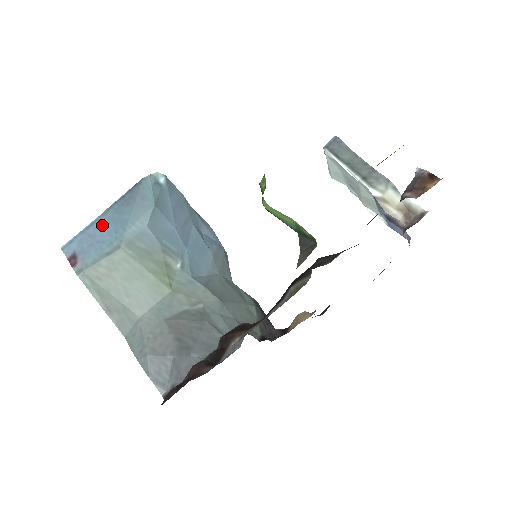
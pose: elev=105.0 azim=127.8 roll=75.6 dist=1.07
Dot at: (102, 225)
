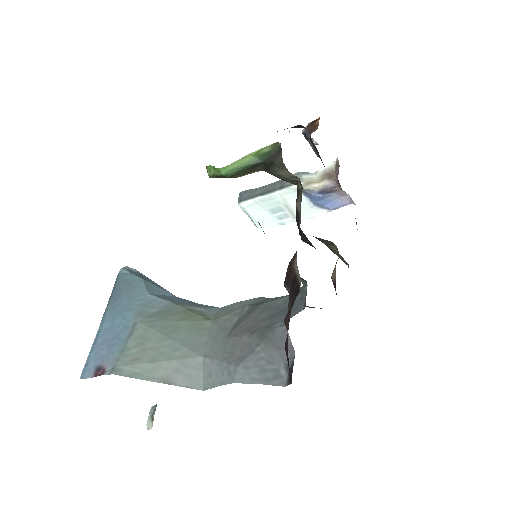
Dot at: (107, 328)
